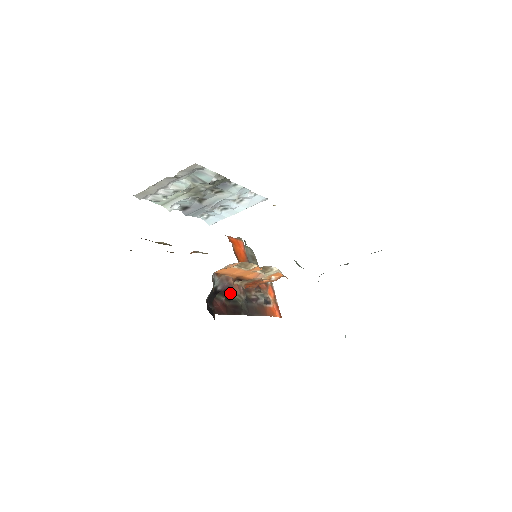
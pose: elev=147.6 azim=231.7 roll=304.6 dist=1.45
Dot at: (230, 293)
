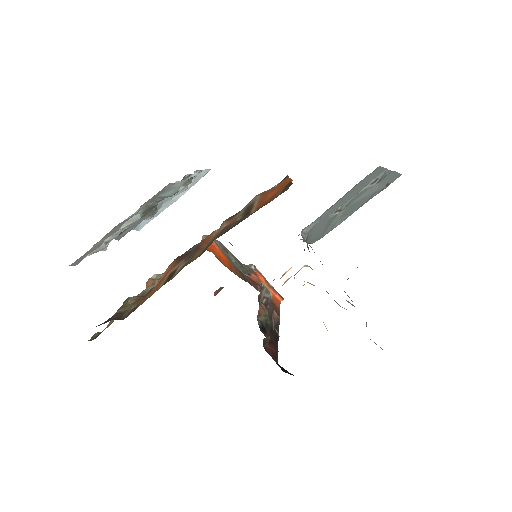
Dot at: (259, 320)
